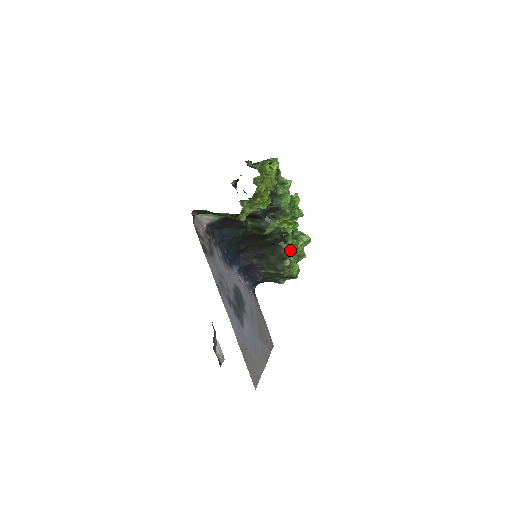
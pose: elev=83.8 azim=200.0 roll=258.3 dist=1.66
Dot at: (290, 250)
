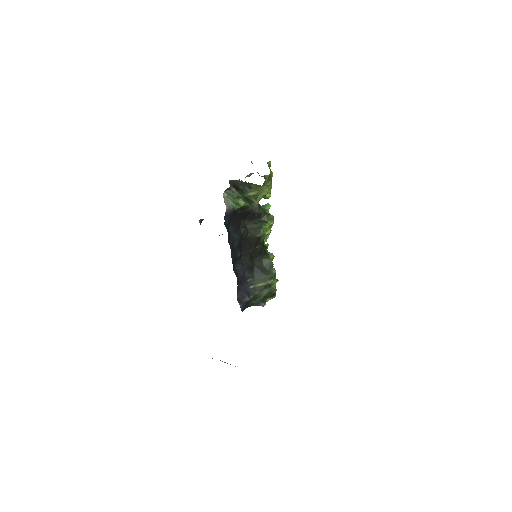
Dot at: occluded
